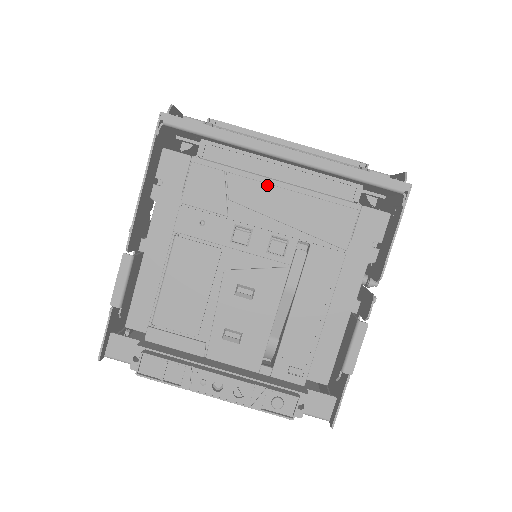
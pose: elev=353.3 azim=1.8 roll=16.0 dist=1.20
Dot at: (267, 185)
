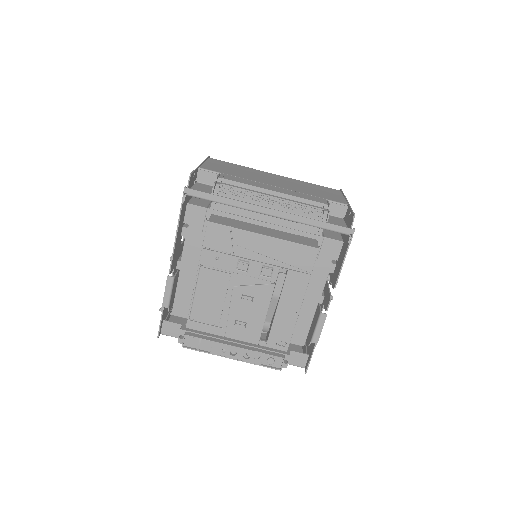
Dot at: (258, 234)
